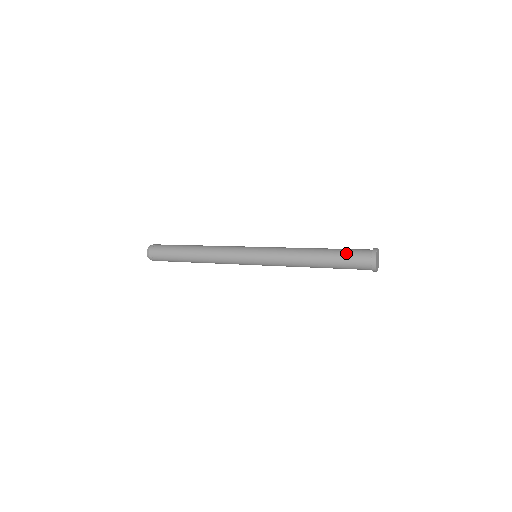
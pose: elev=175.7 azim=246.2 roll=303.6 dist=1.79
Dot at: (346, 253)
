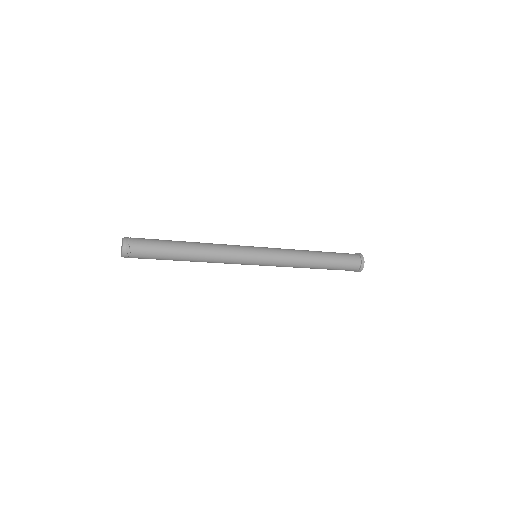
Dot at: occluded
